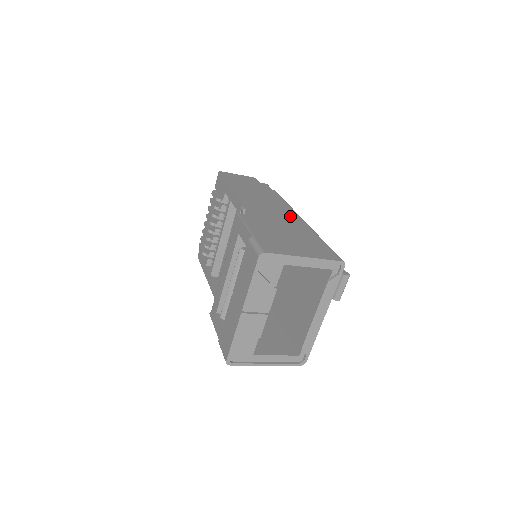
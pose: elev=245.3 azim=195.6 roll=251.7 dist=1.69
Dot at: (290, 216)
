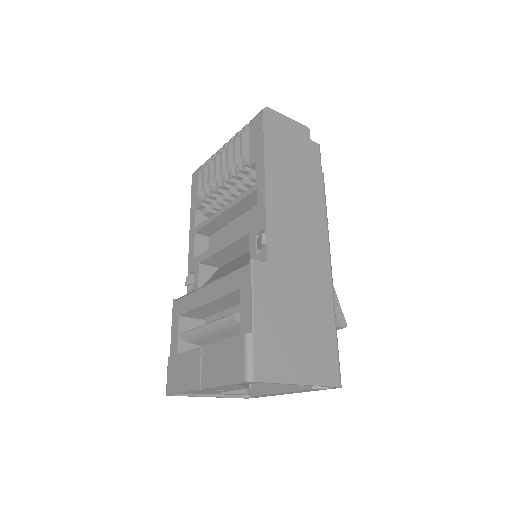
Dot at: (318, 259)
